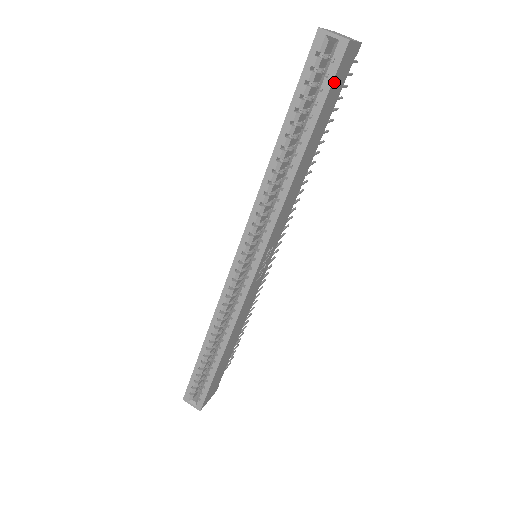
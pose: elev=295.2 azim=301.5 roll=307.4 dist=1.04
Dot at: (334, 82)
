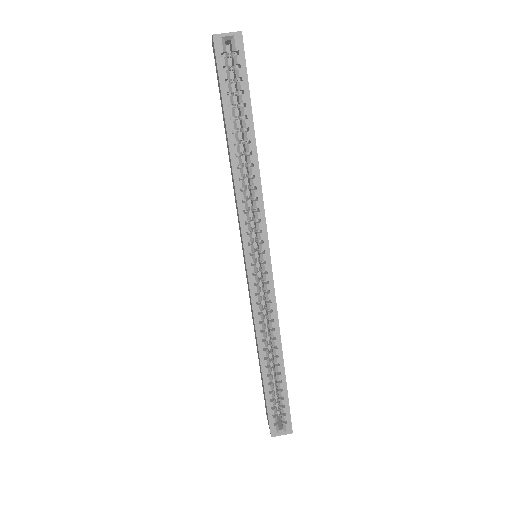
Dot at: (246, 70)
